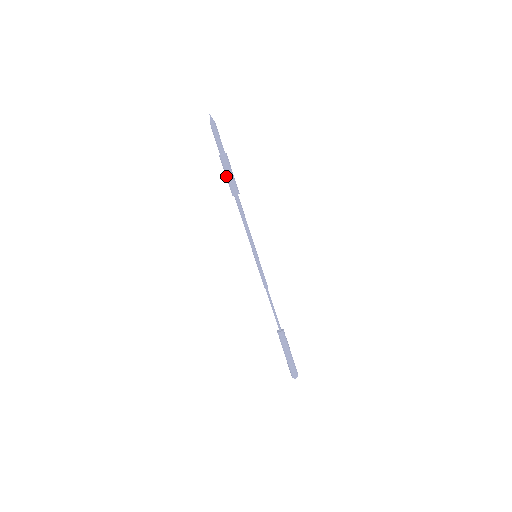
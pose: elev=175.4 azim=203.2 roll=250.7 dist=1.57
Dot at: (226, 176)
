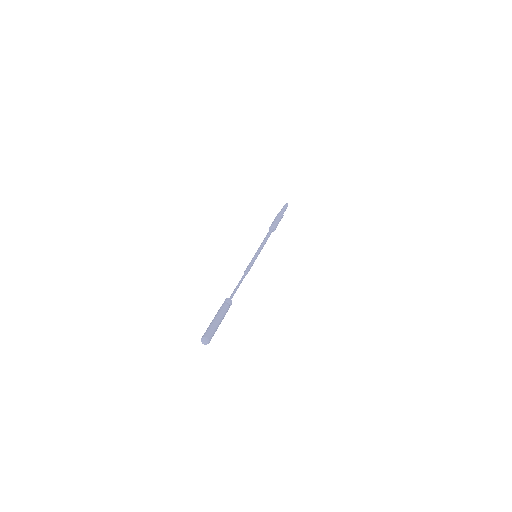
Dot at: (274, 219)
